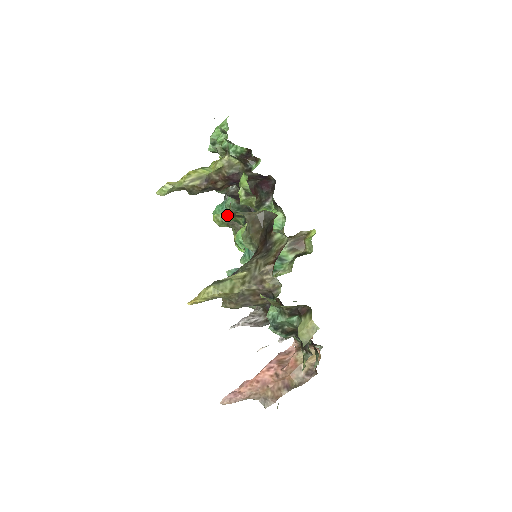
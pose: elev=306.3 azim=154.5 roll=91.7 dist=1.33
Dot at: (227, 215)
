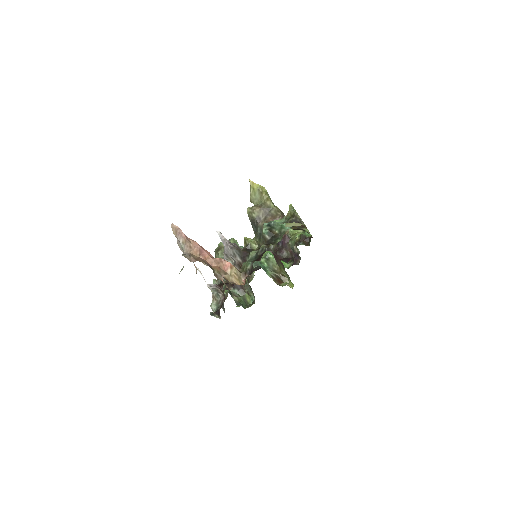
Dot at: occluded
